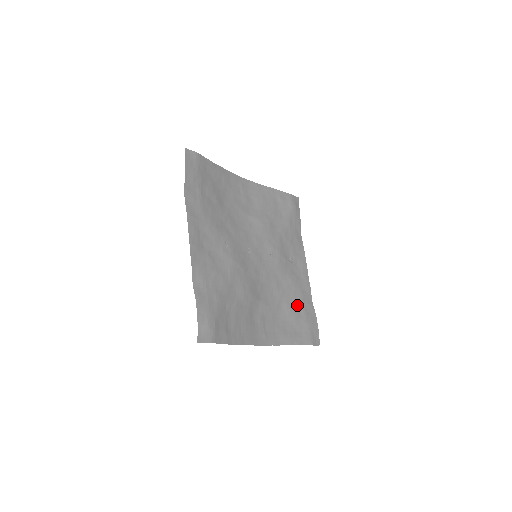
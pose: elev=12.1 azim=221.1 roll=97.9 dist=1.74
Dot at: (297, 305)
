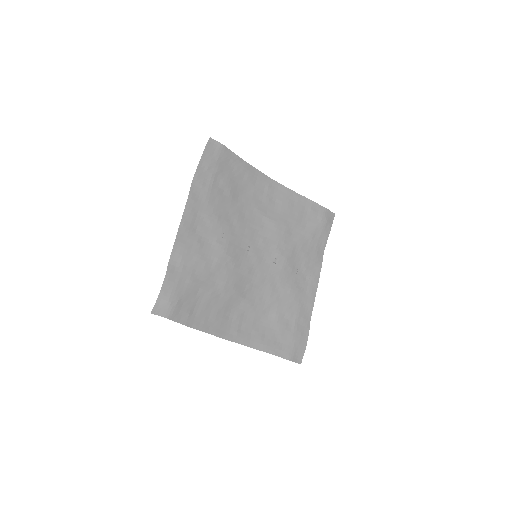
Dot at: (289, 317)
